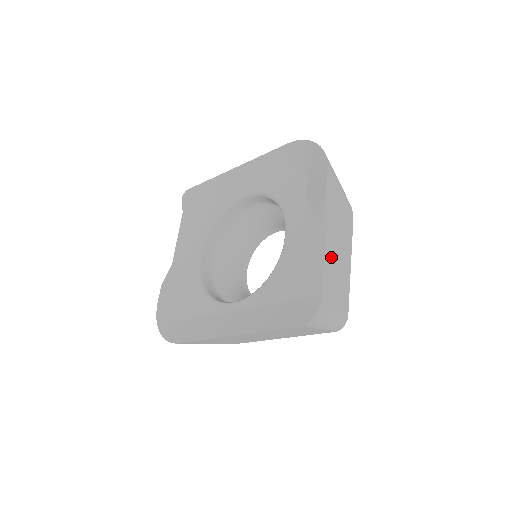
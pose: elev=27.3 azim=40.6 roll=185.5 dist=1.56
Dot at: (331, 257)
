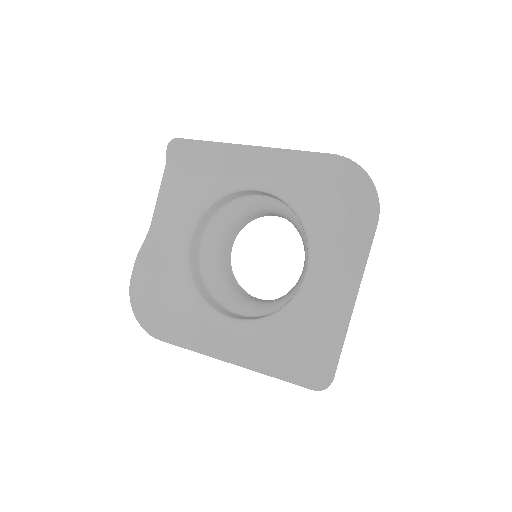
Dot at: occluded
